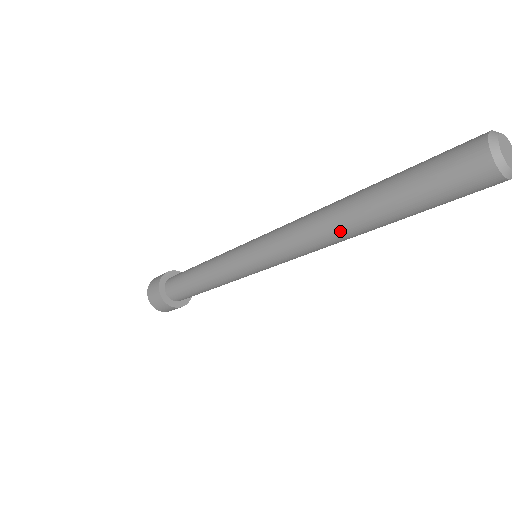
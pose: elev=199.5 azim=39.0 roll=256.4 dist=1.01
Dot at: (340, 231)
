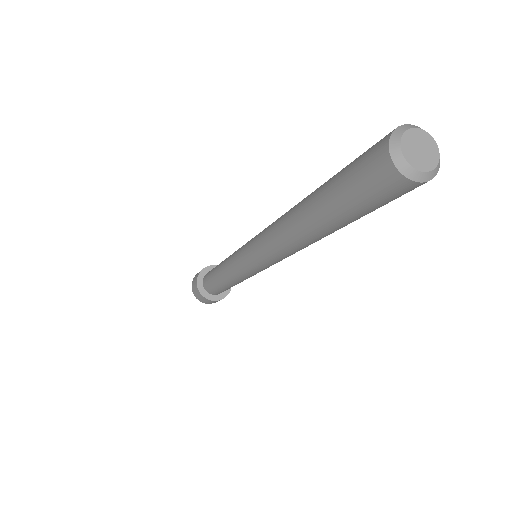
Dot at: (298, 238)
